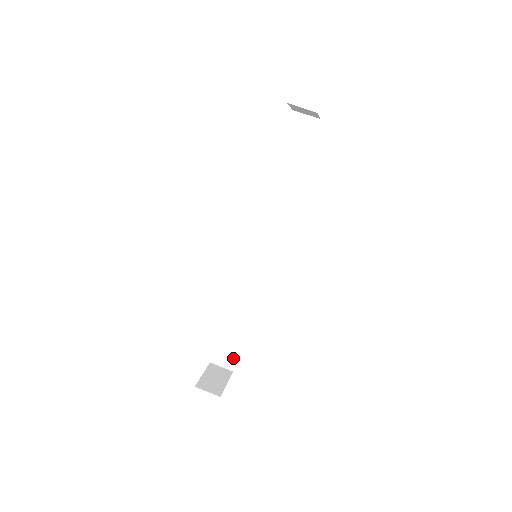
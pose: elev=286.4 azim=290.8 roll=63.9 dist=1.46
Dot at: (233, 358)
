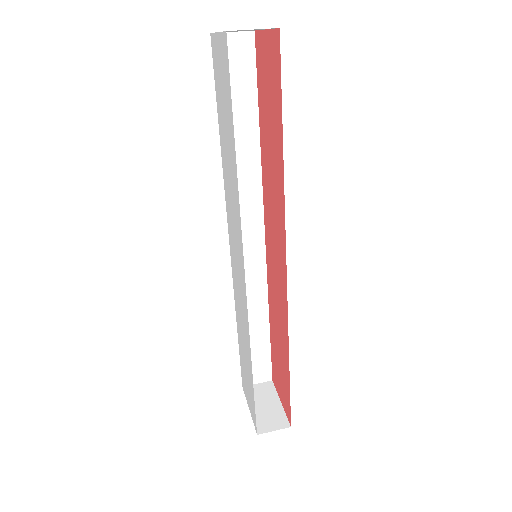
Dot at: (266, 368)
